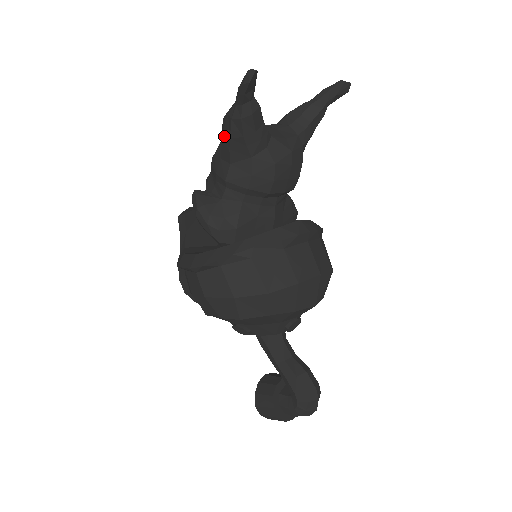
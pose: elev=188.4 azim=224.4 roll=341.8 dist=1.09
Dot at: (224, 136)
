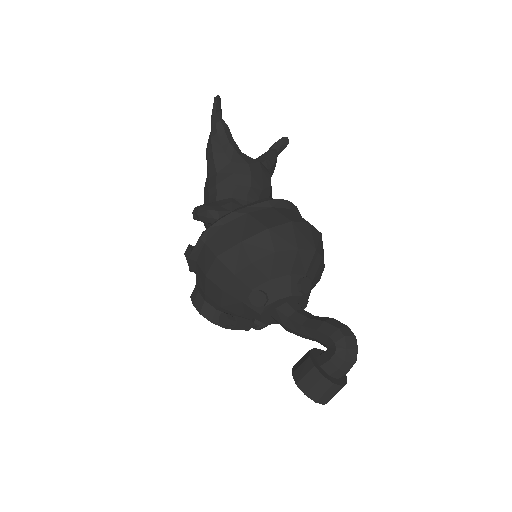
Dot at: (208, 157)
